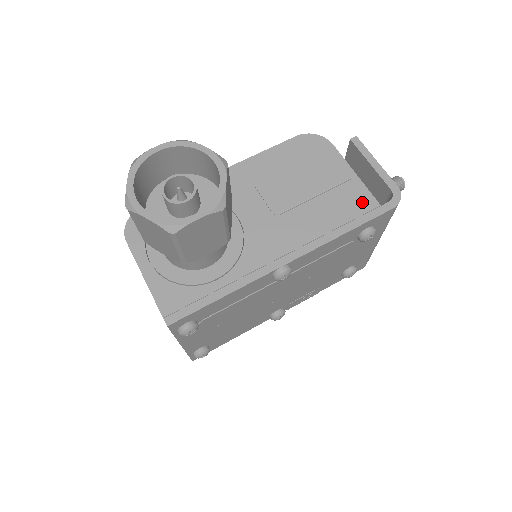
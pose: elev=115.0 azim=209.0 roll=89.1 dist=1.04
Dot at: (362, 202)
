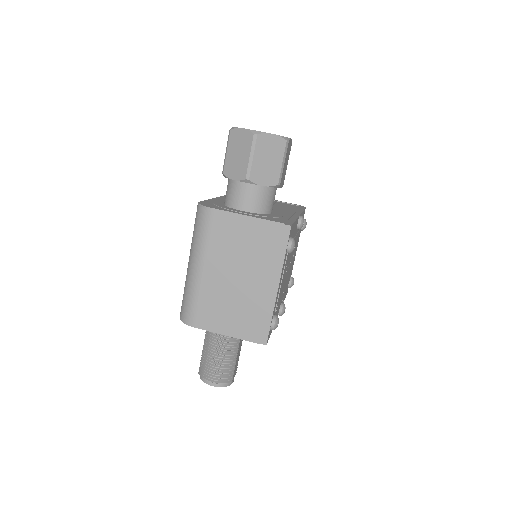
Dot at: occluded
